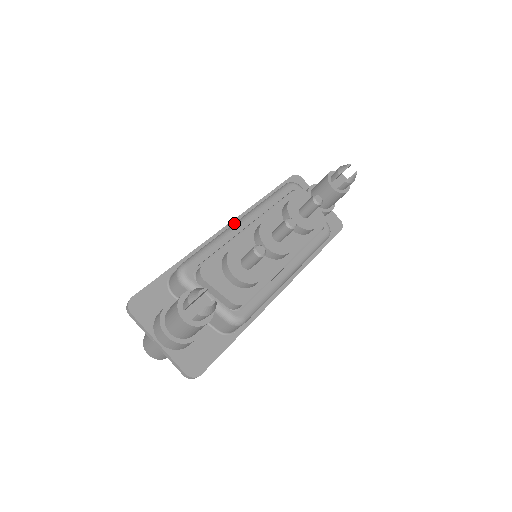
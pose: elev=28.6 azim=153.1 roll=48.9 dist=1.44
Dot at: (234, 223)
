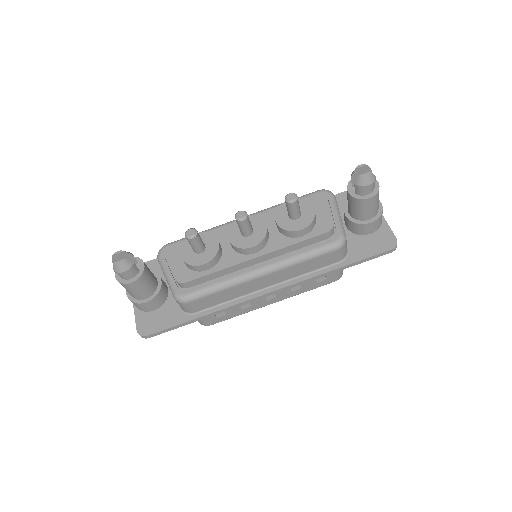
Dot at: (234, 220)
